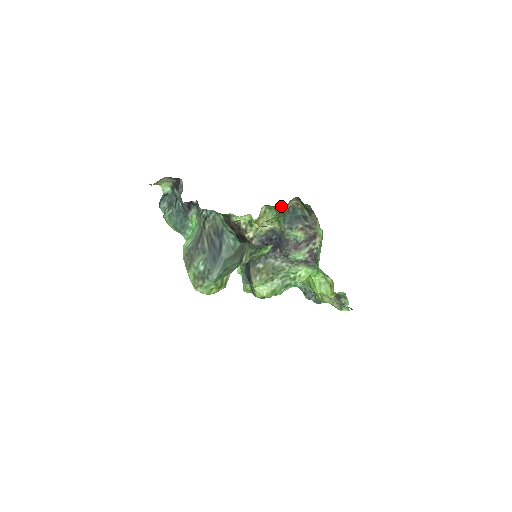
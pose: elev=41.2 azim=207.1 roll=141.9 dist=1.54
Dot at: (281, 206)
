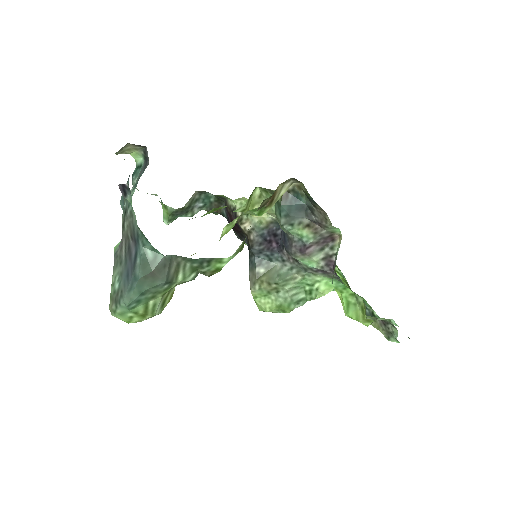
Dot at: occluded
